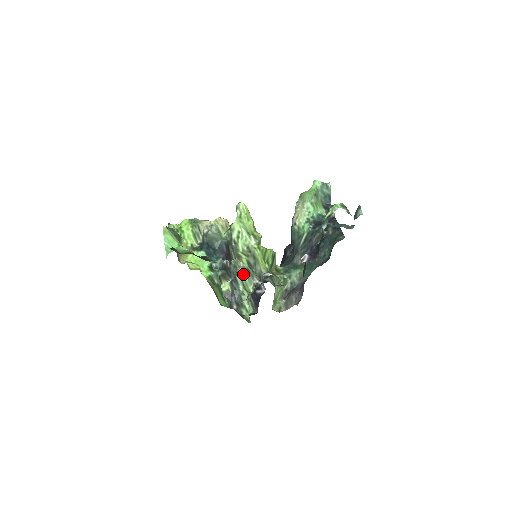
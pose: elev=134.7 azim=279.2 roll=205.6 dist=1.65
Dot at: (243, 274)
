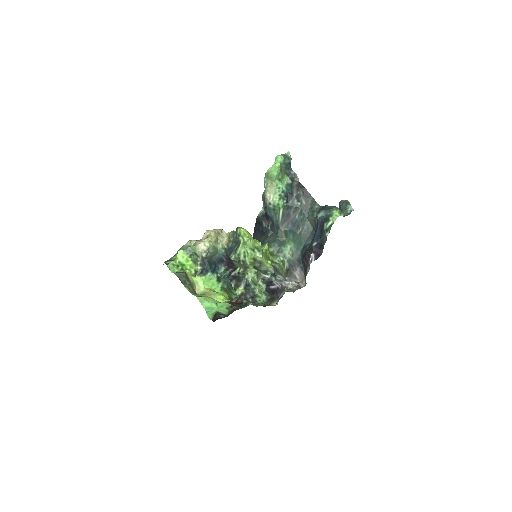
Dot at: (254, 278)
